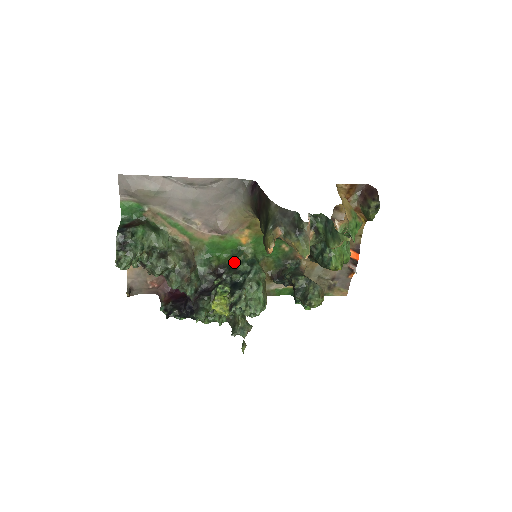
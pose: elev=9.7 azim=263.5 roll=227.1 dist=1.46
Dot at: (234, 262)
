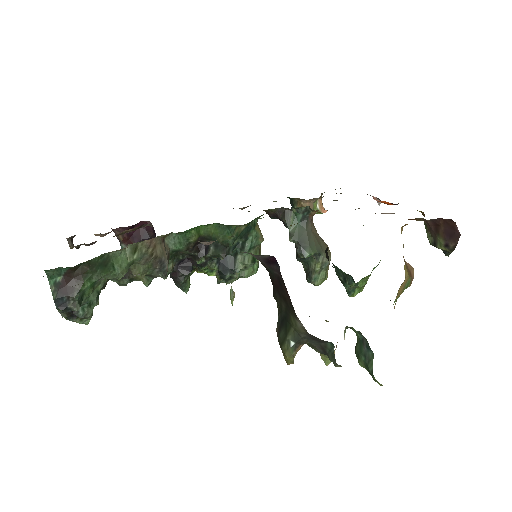
Dot at: (222, 239)
